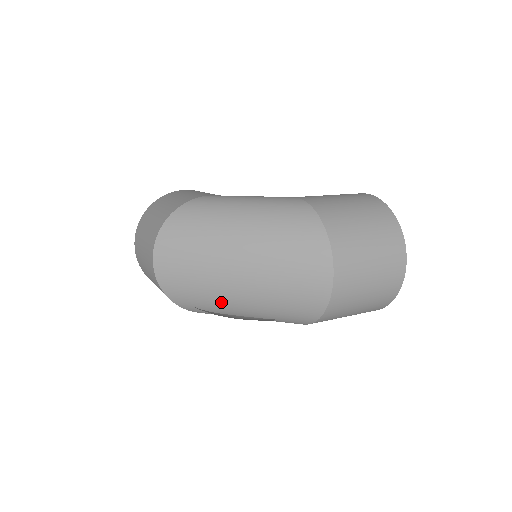
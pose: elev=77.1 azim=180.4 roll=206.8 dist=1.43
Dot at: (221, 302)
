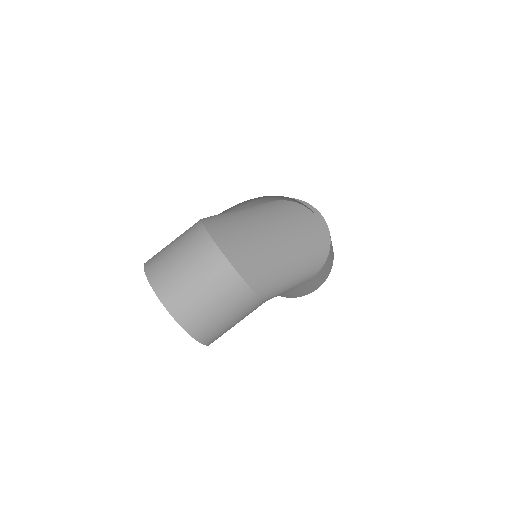
Dot at: (278, 261)
